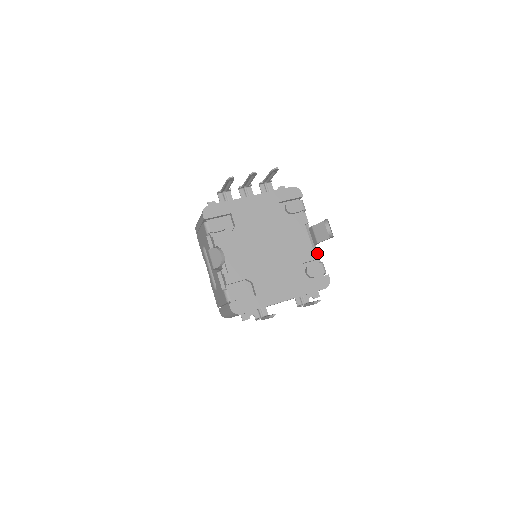
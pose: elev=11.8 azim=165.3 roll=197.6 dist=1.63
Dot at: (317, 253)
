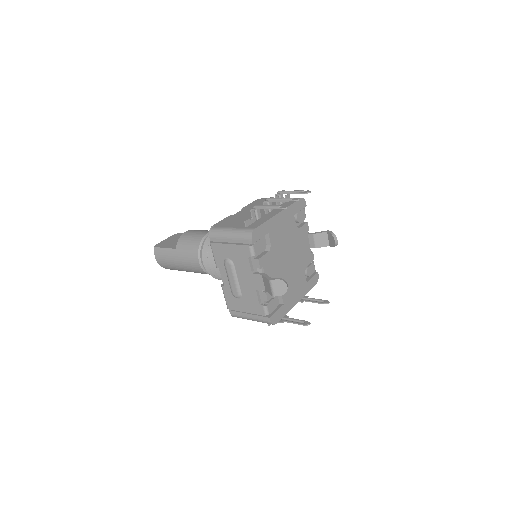
Dot at: (313, 256)
